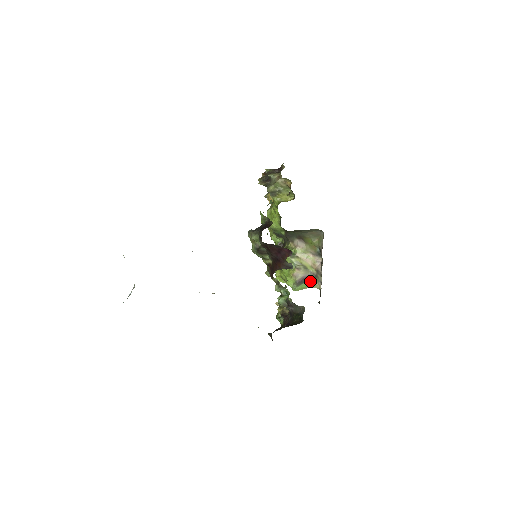
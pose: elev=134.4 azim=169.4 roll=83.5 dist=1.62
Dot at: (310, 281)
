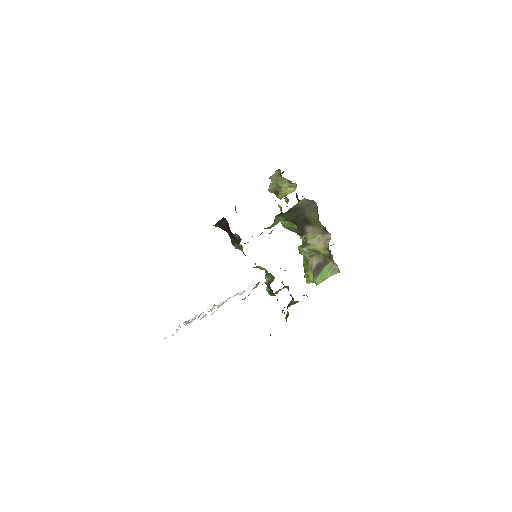
Dot at: (327, 266)
